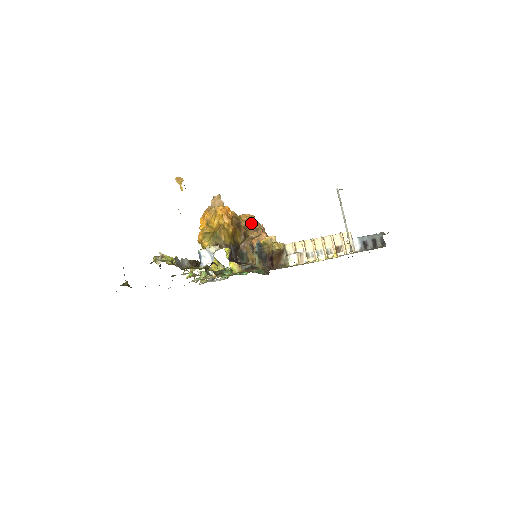
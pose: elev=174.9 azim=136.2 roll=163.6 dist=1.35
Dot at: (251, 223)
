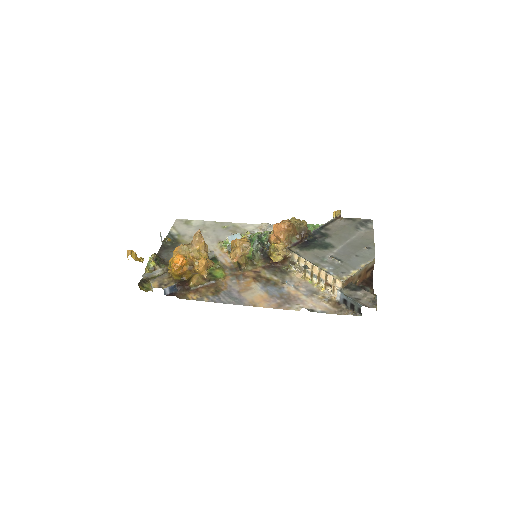
Dot at: (199, 271)
